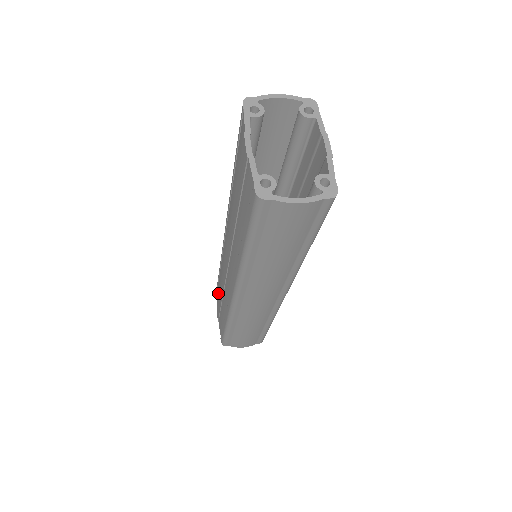
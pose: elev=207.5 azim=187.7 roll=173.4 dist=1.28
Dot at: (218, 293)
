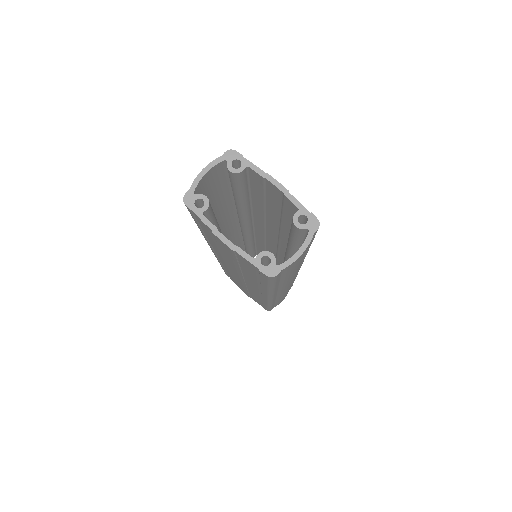
Dot at: (235, 282)
